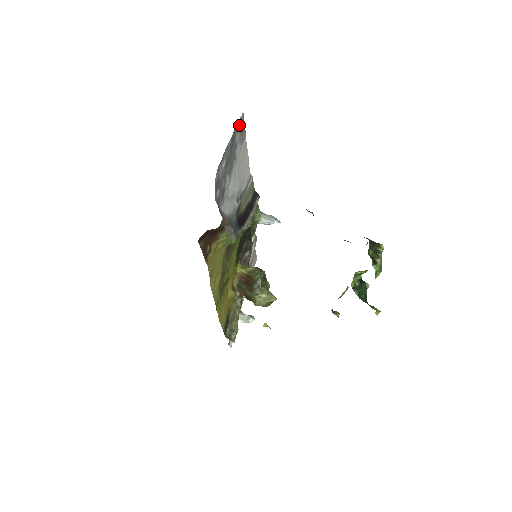
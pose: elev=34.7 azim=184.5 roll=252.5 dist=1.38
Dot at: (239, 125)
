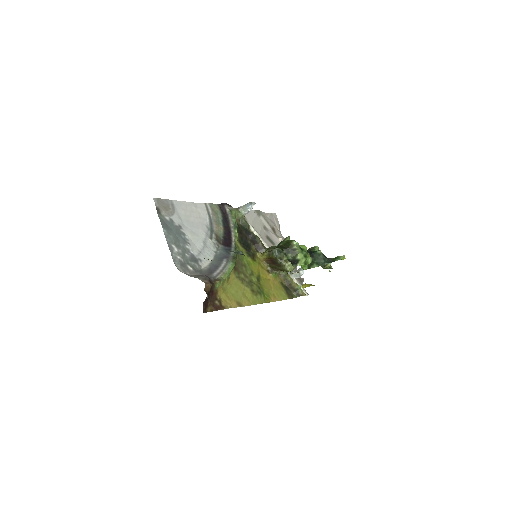
Dot at: (160, 210)
